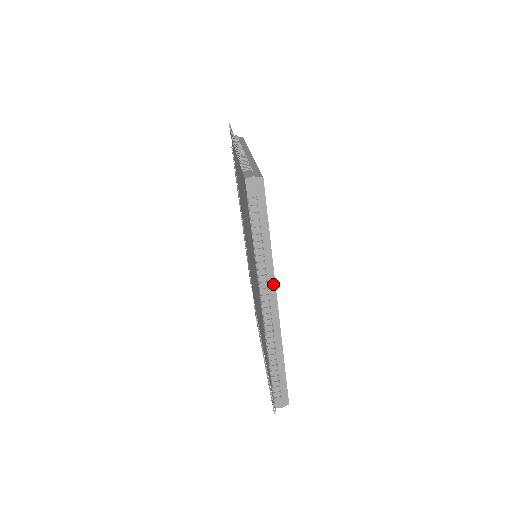
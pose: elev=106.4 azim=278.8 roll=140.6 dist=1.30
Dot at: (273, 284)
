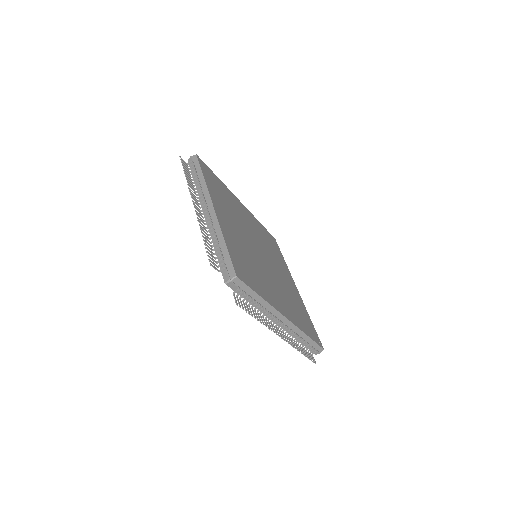
Dot at: (278, 313)
